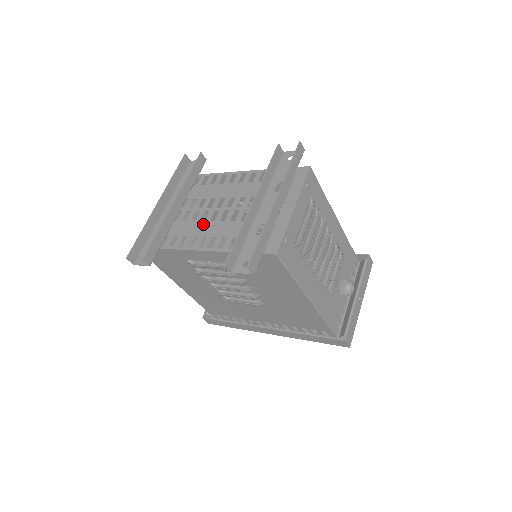
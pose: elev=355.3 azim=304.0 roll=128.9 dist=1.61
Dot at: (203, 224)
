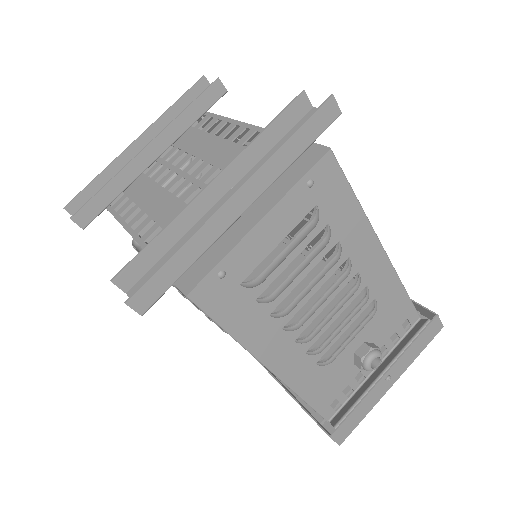
Dot at: (159, 193)
